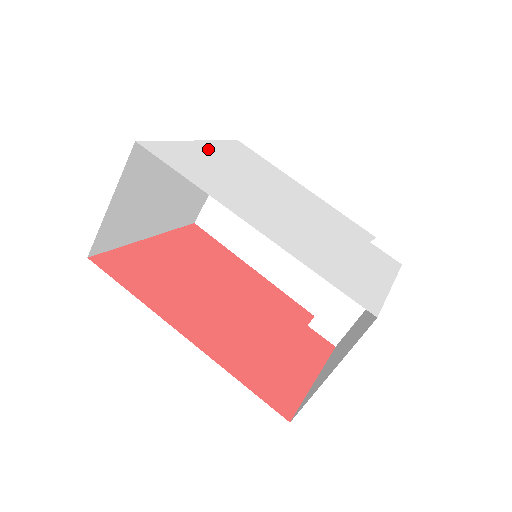
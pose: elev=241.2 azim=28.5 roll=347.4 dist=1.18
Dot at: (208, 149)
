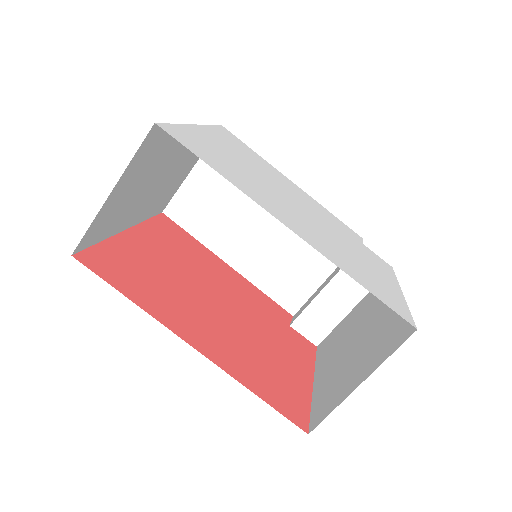
Dot at: (210, 136)
